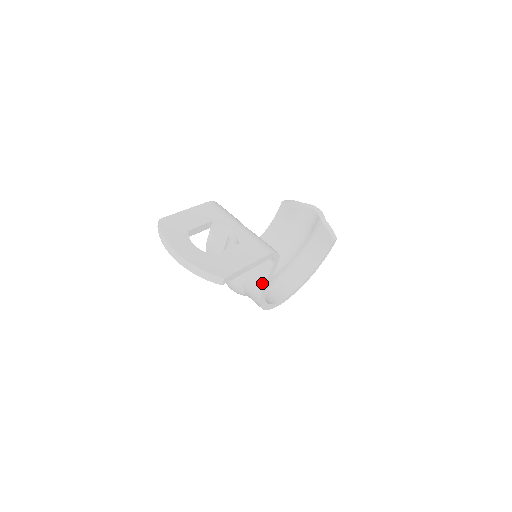
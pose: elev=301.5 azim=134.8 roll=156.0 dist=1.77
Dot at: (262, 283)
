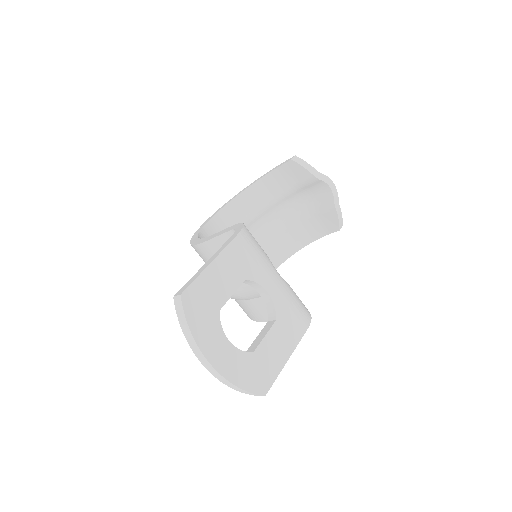
Dot at: occluded
